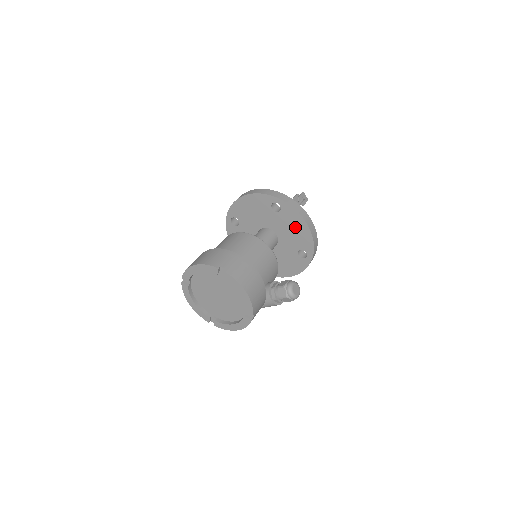
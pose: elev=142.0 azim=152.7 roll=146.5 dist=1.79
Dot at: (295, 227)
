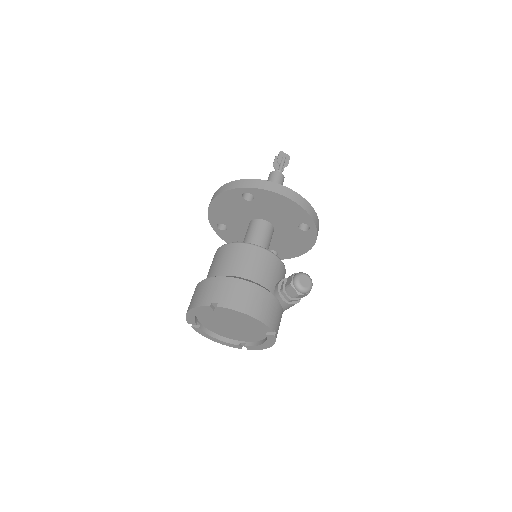
Dot at: (279, 206)
